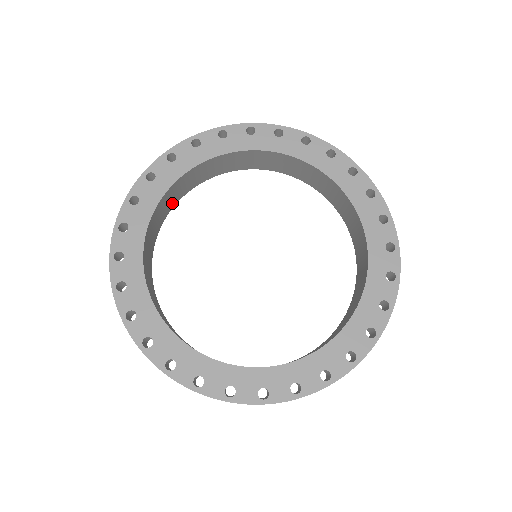
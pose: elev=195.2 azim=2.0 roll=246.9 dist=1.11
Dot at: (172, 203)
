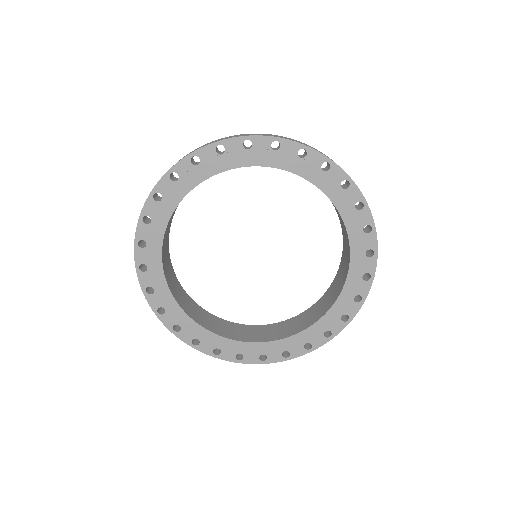
Dot at: occluded
